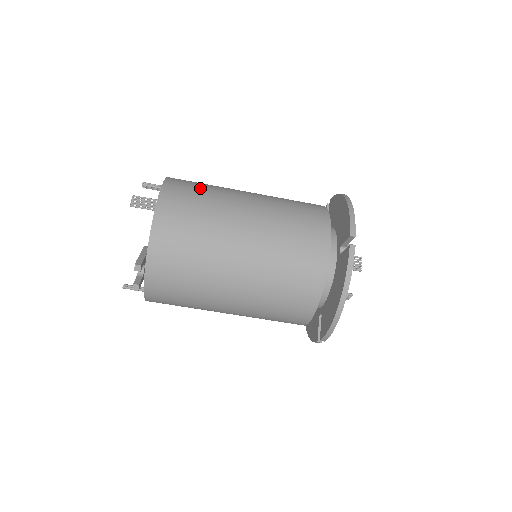
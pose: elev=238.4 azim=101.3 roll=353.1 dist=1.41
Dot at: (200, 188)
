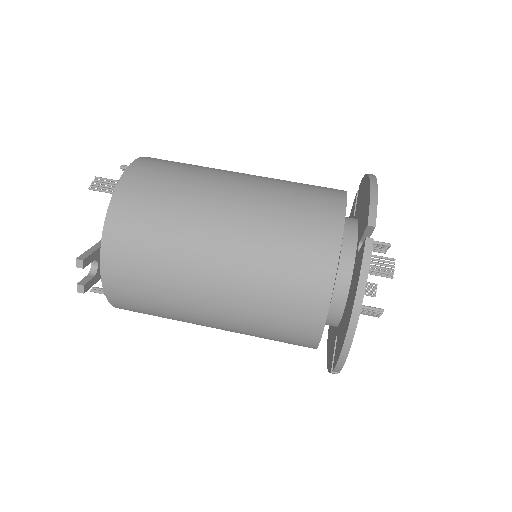
Dot at: (178, 167)
